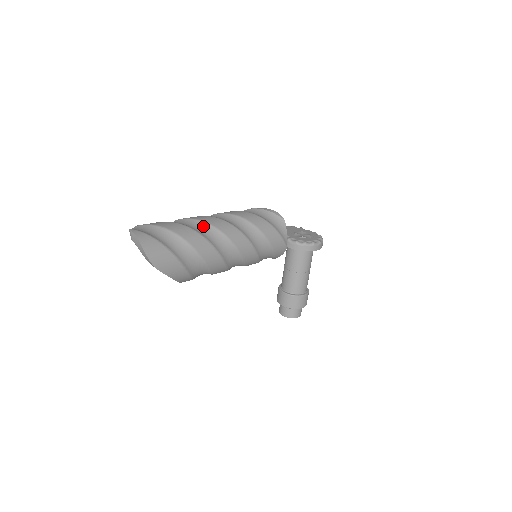
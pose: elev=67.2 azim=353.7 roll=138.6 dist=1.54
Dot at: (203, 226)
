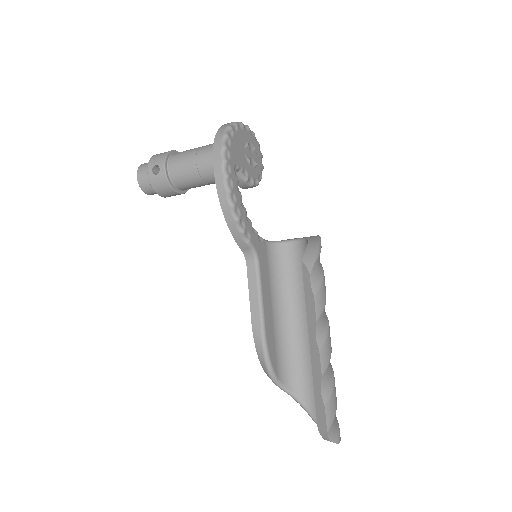
Dot at: occluded
